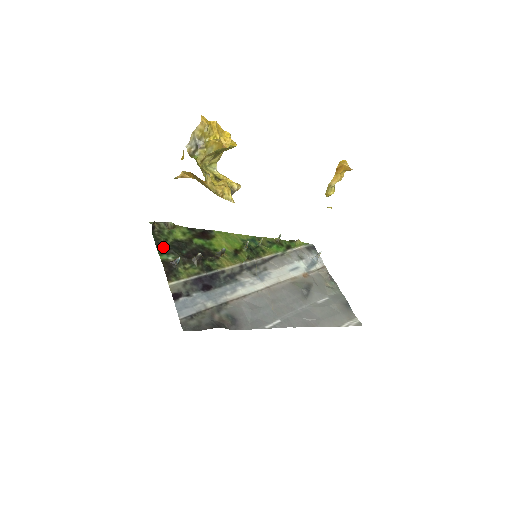
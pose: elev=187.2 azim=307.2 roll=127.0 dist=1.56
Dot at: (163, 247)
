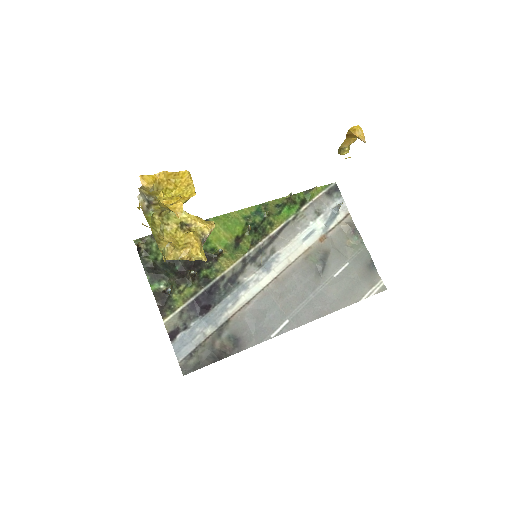
Dot at: (153, 272)
